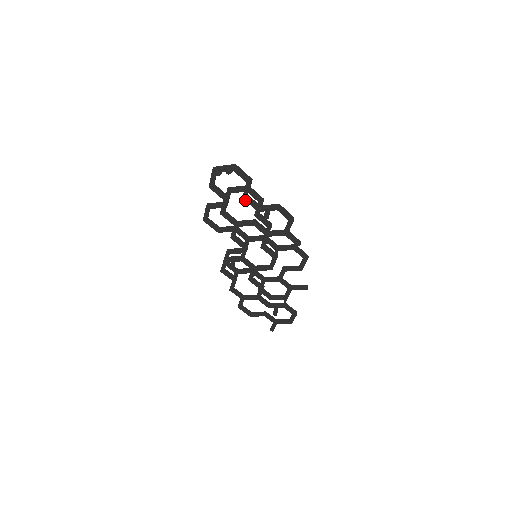
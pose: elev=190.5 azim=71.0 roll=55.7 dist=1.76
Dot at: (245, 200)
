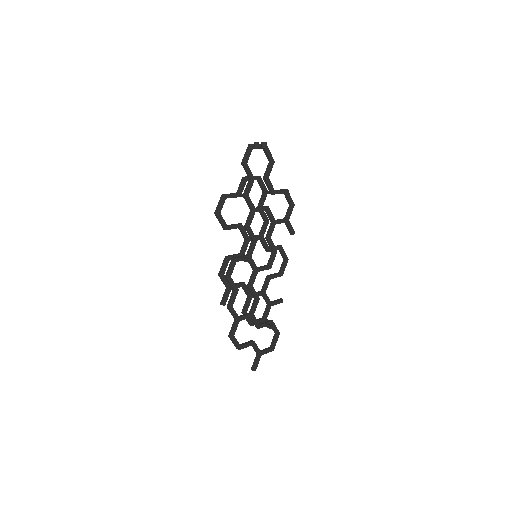
Dot at: (267, 180)
